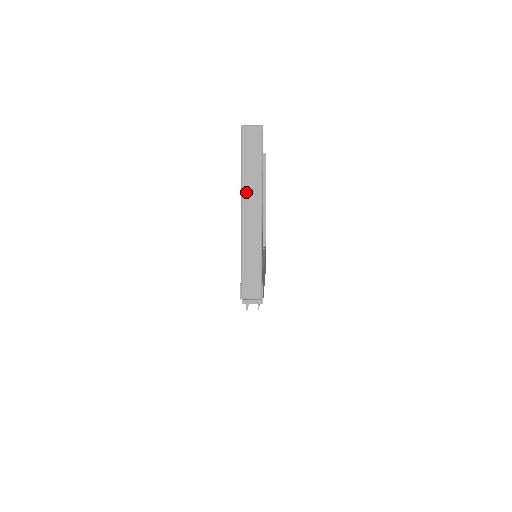
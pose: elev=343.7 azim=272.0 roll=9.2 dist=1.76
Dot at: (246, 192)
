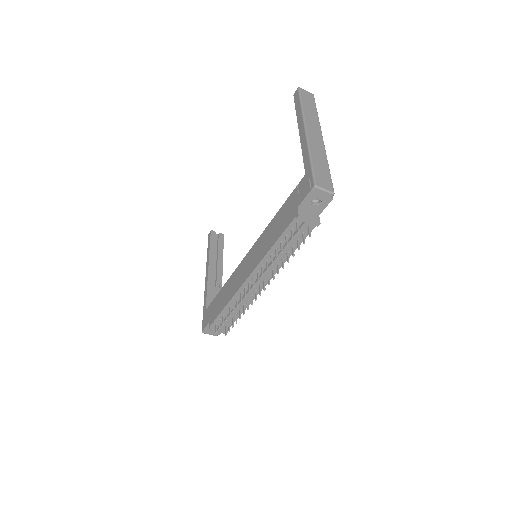
Dot at: (308, 119)
